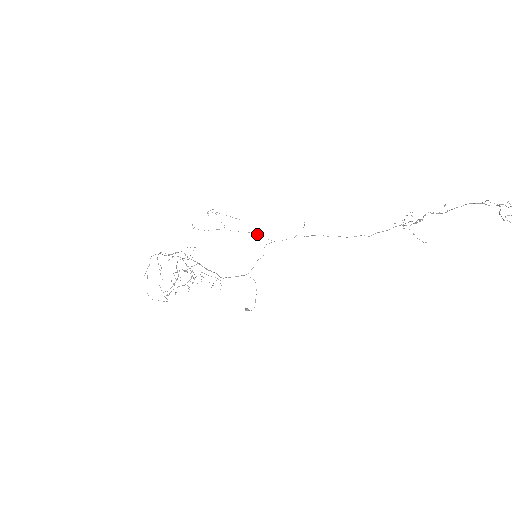
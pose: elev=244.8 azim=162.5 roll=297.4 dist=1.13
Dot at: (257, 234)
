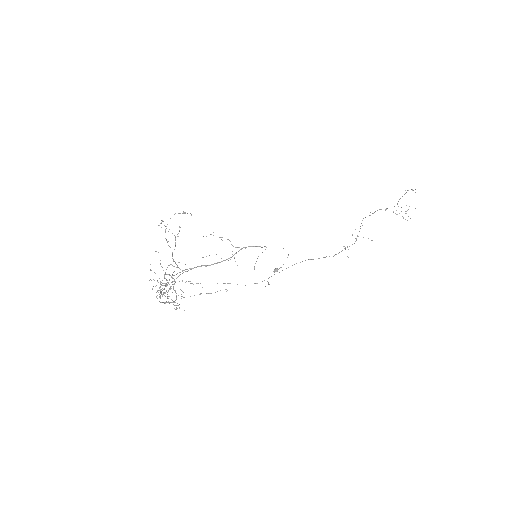
Dot at: occluded
